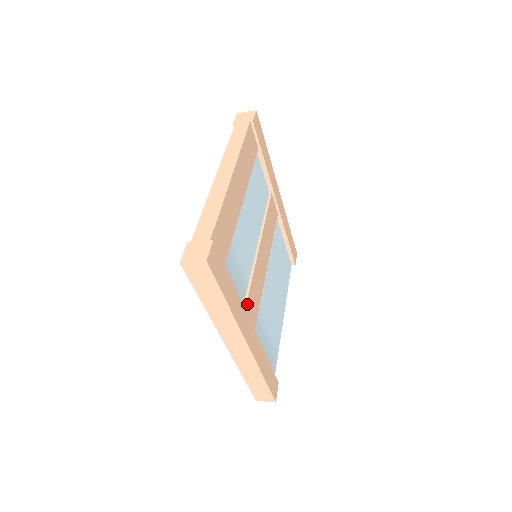
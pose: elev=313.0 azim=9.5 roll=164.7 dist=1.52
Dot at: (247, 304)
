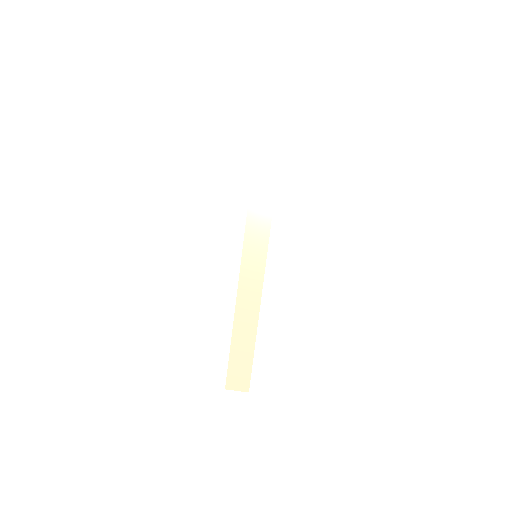
Dot at: occluded
